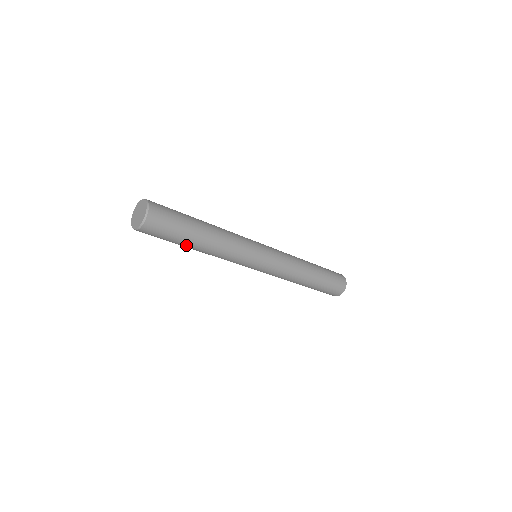
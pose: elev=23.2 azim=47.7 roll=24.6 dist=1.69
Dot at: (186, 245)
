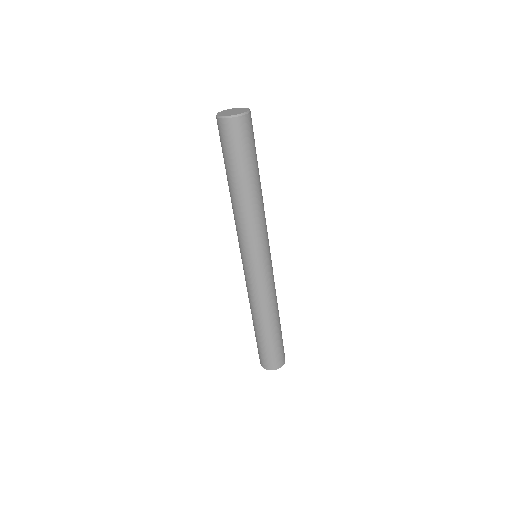
Dot at: (241, 176)
